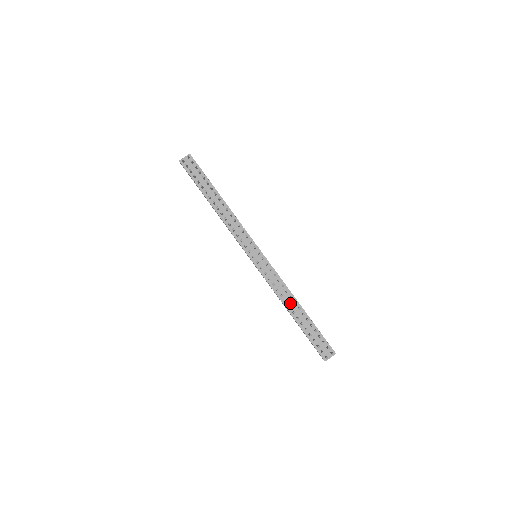
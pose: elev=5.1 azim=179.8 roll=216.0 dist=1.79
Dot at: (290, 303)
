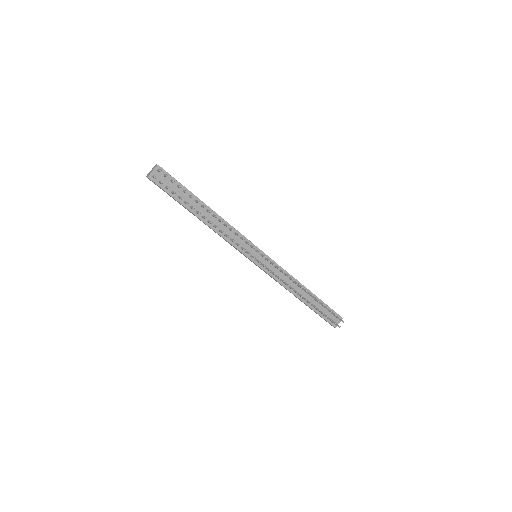
Dot at: (299, 291)
